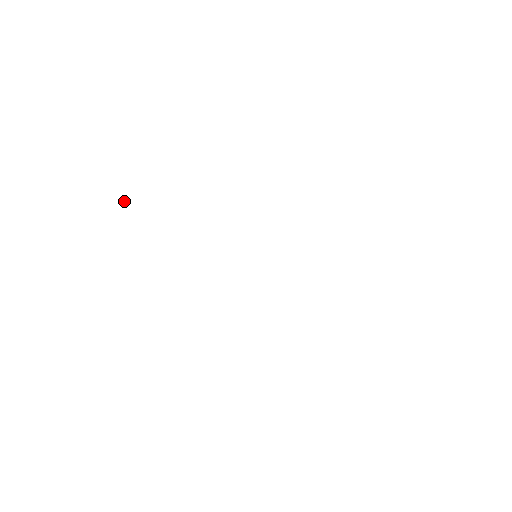
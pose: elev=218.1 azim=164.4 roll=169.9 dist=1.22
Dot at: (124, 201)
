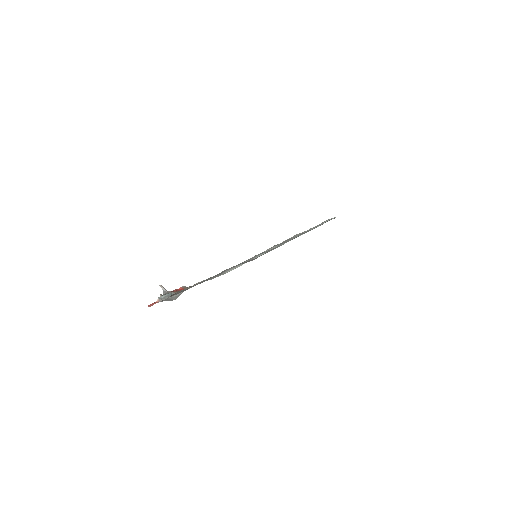
Dot at: (163, 289)
